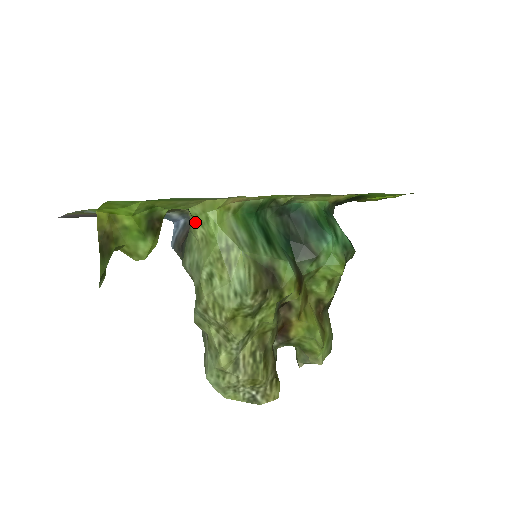
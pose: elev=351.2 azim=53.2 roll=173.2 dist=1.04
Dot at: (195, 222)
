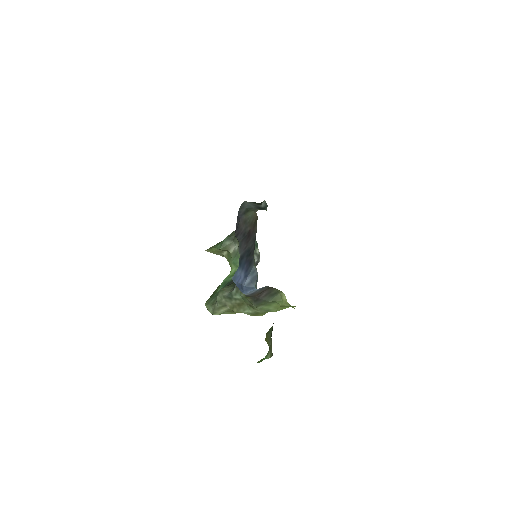
Dot at: occluded
